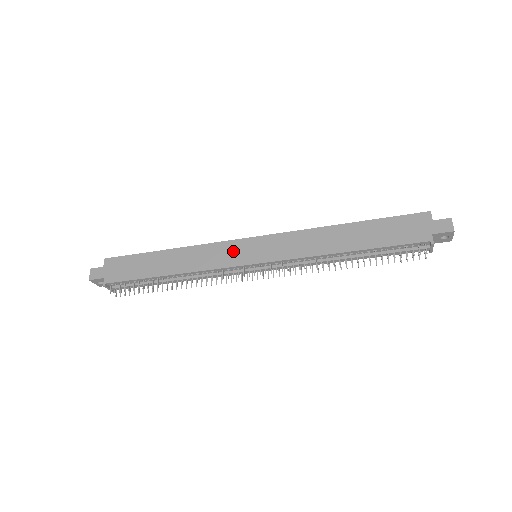
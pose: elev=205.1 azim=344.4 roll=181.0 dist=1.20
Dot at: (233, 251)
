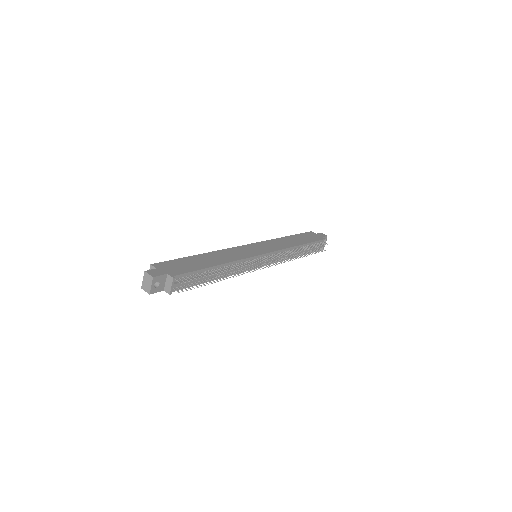
Dot at: (246, 250)
